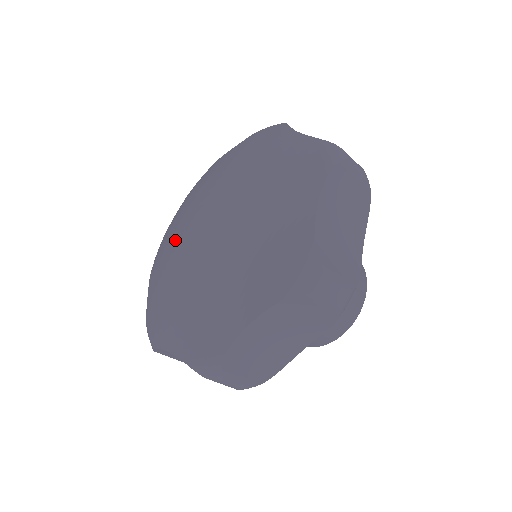
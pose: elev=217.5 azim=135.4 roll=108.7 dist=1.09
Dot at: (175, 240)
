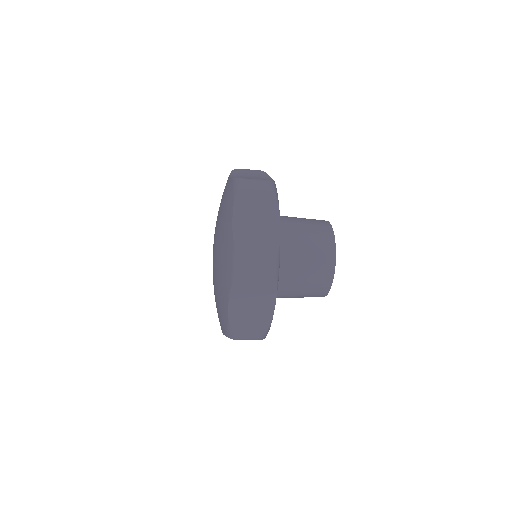
Dot at: occluded
